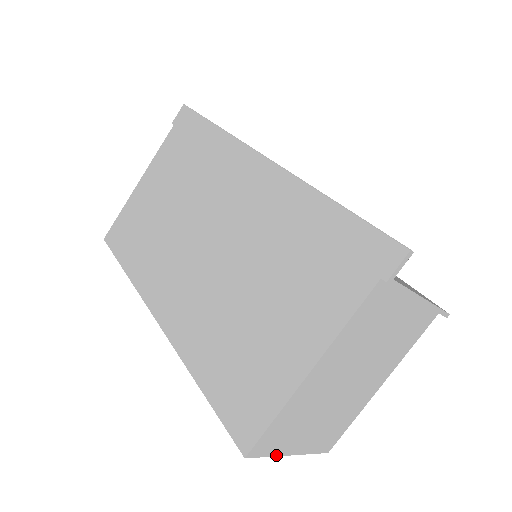
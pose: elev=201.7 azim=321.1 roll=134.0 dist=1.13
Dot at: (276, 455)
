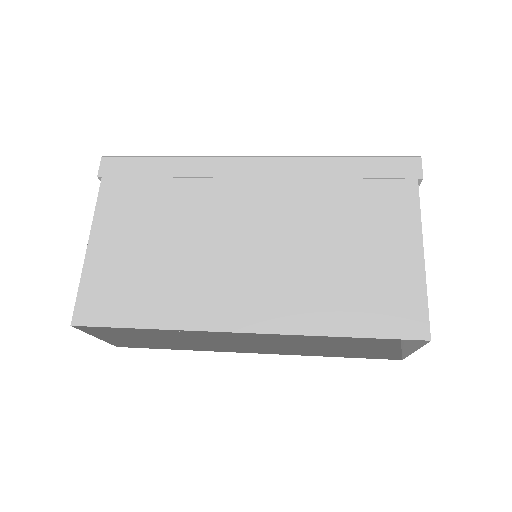
Dot at: (420, 347)
